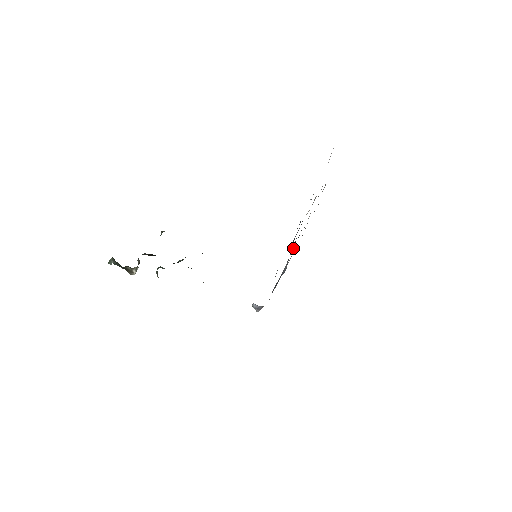
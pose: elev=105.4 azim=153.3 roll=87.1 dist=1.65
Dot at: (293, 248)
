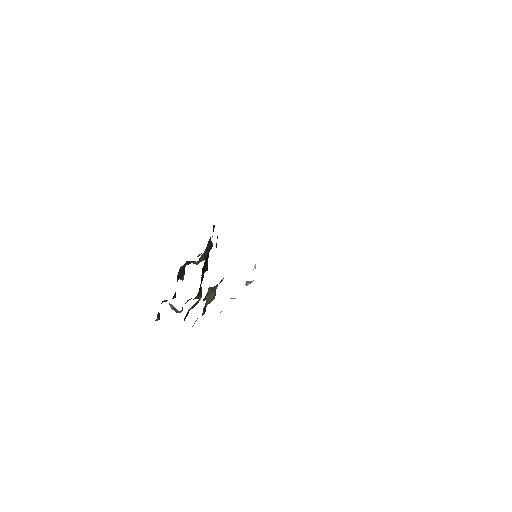
Dot at: occluded
